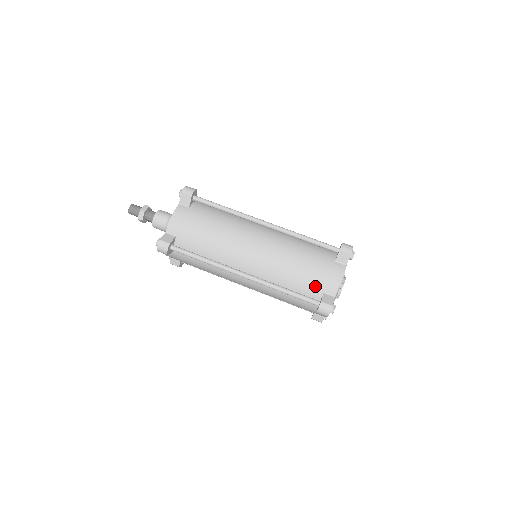
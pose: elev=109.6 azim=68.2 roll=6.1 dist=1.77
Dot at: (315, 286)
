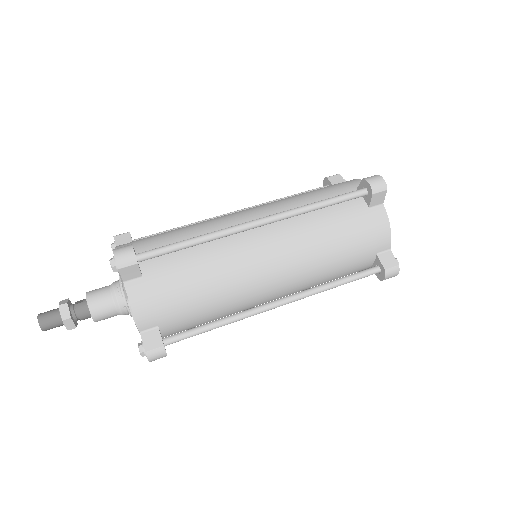
Dot at: (365, 255)
